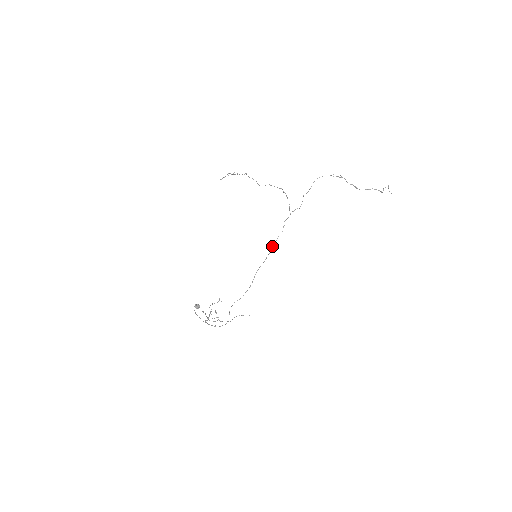
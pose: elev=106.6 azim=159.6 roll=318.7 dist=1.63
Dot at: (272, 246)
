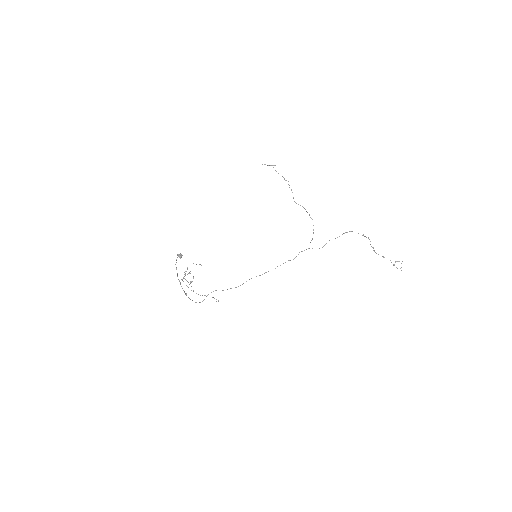
Dot at: (277, 266)
